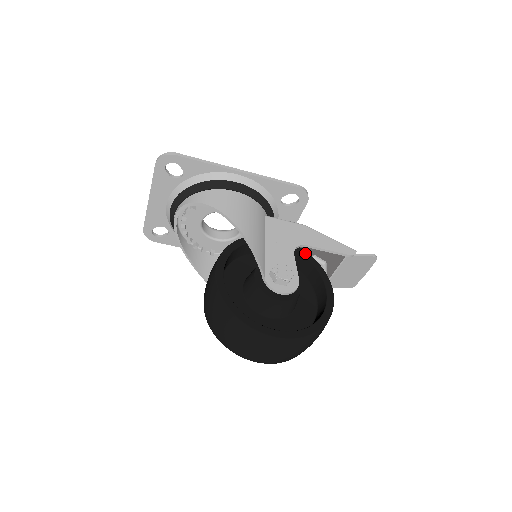
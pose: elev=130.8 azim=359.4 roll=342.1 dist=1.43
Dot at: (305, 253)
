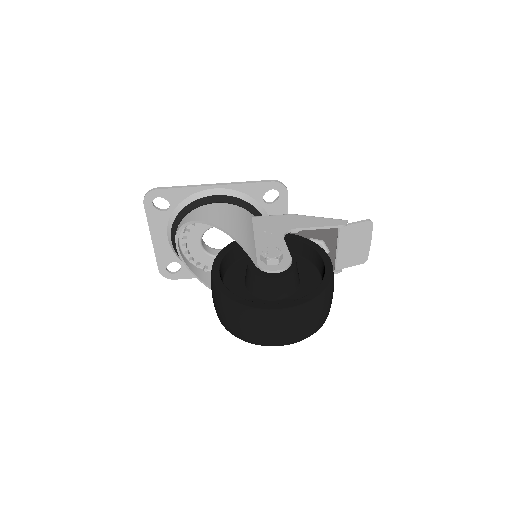
Dot at: (297, 237)
